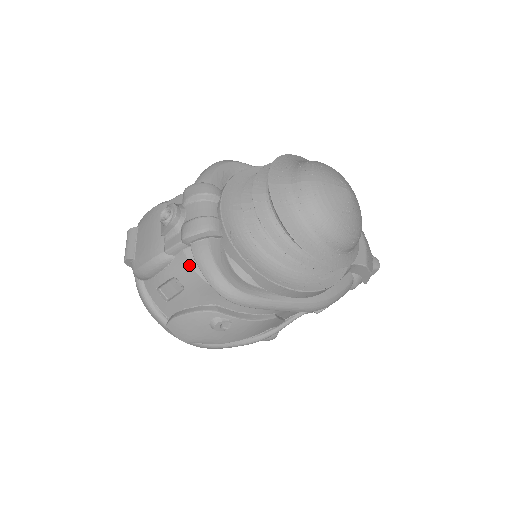
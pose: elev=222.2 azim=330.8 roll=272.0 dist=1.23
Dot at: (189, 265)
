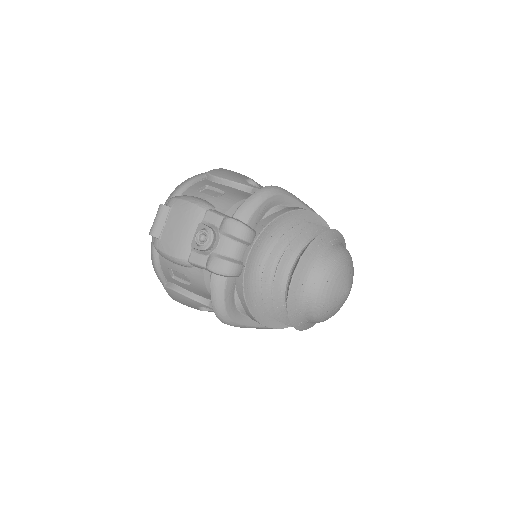
Dot at: (203, 280)
